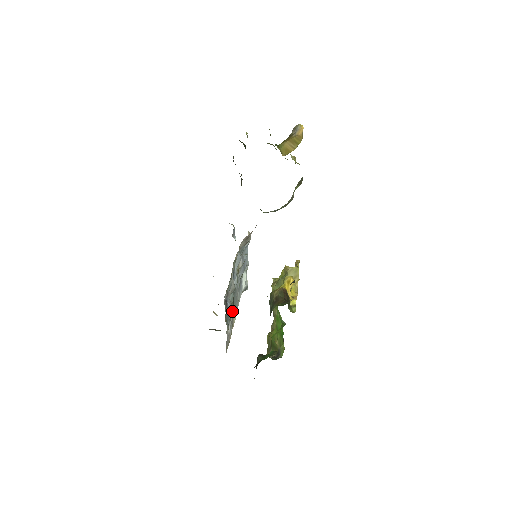
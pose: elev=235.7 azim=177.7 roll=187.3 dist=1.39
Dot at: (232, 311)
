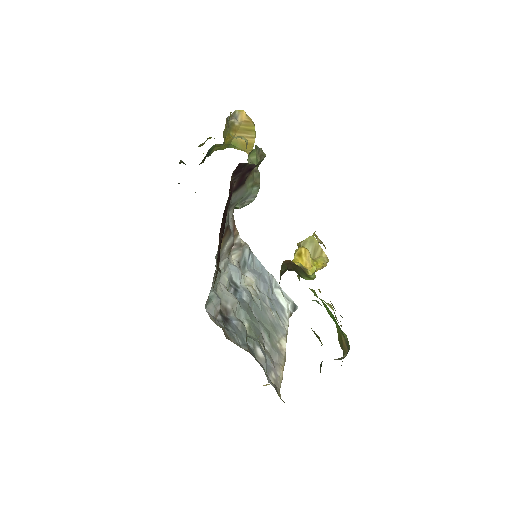
Dot at: (264, 333)
